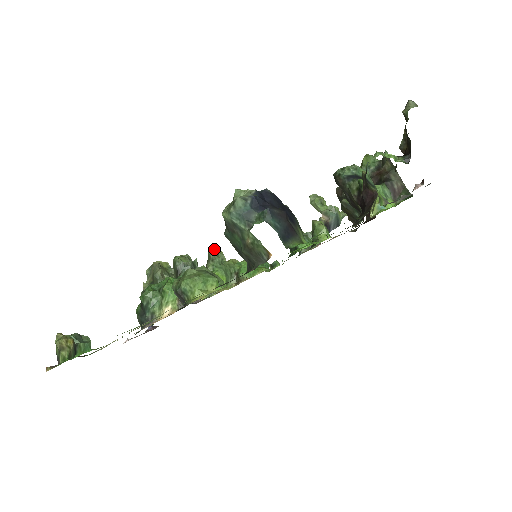
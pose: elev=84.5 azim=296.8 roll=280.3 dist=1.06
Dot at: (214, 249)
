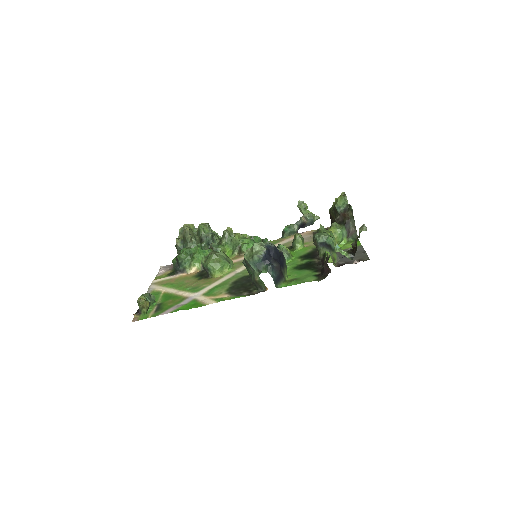
Dot at: (228, 228)
